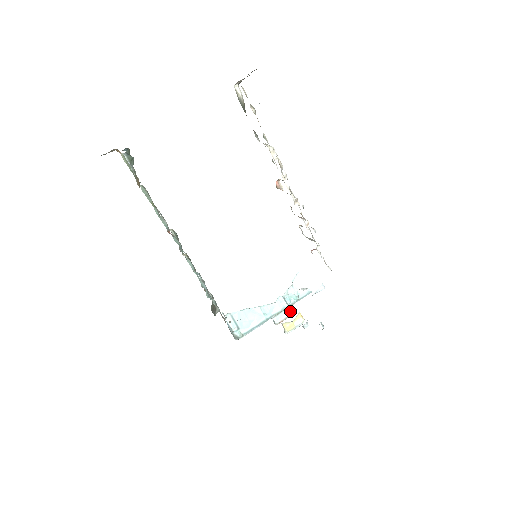
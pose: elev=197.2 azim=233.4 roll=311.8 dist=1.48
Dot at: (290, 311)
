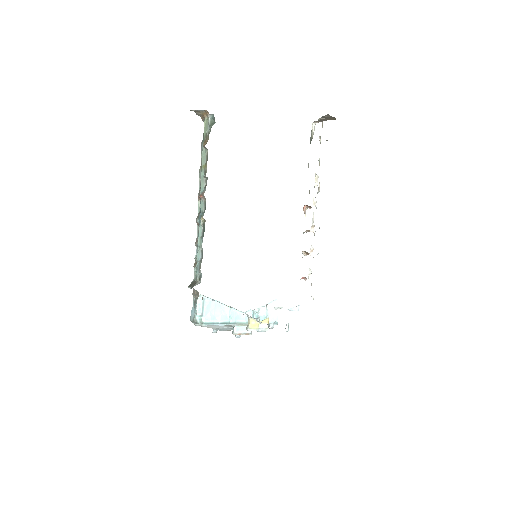
Dot at: (259, 317)
